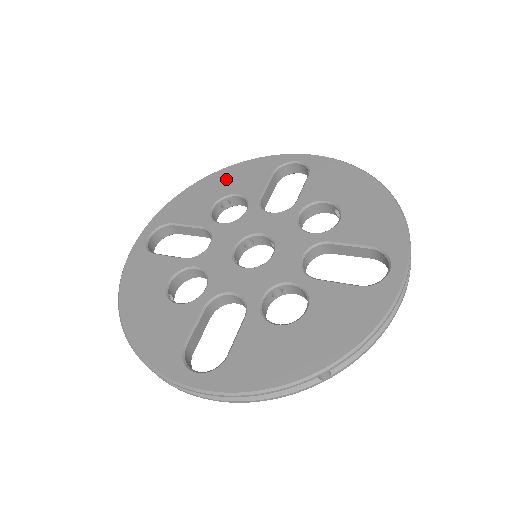
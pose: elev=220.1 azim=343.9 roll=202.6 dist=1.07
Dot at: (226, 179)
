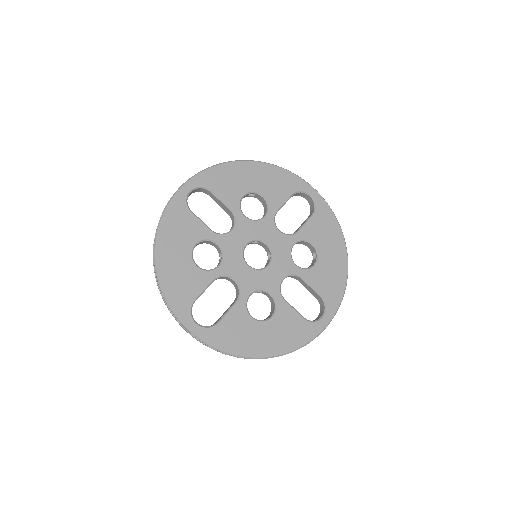
Dot at: (261, 175)
